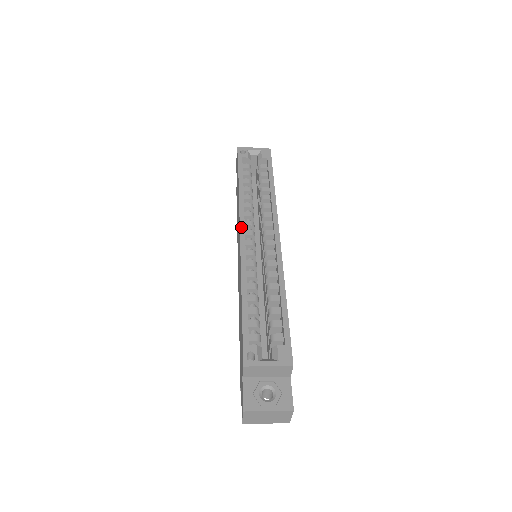
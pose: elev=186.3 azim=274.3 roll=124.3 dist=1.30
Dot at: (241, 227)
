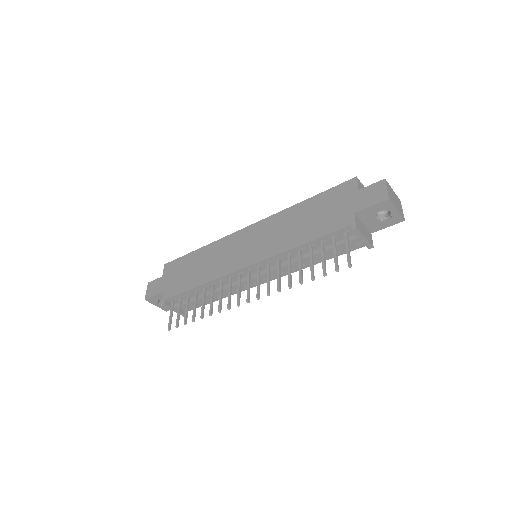
Dot at: (242, 229)
